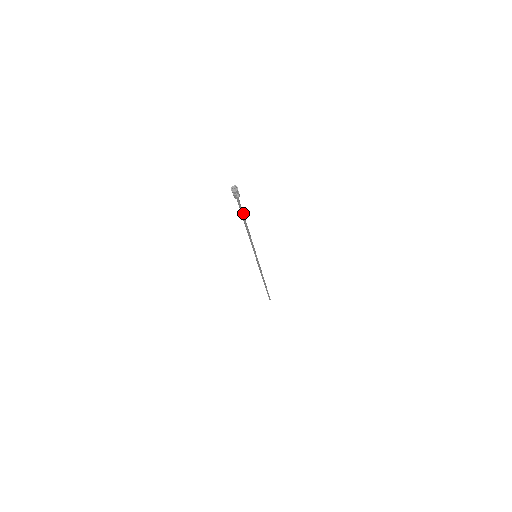
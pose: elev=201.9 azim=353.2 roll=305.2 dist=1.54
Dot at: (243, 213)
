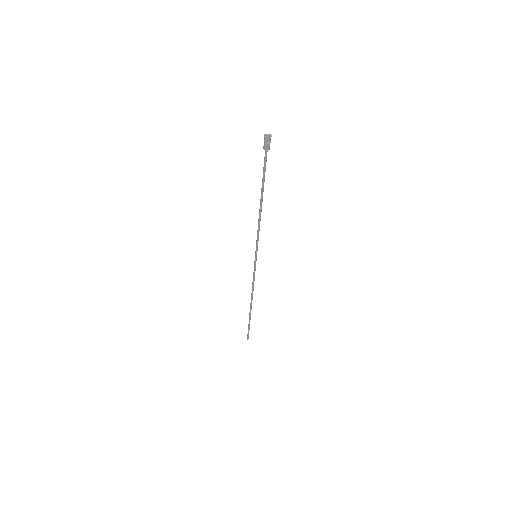
Dot at: (264, 179)
